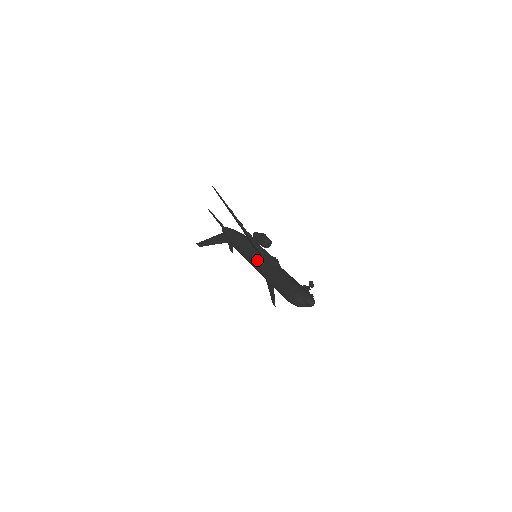
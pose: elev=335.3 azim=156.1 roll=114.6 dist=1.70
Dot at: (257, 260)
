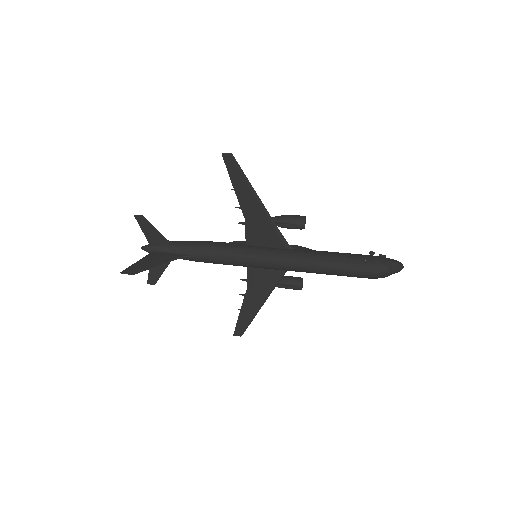
Dot at: (280, 253)
